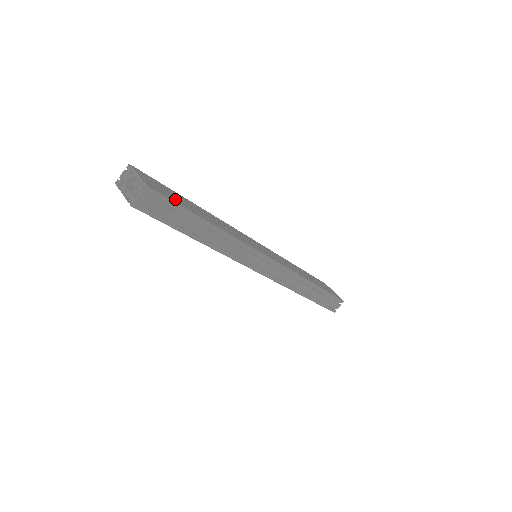
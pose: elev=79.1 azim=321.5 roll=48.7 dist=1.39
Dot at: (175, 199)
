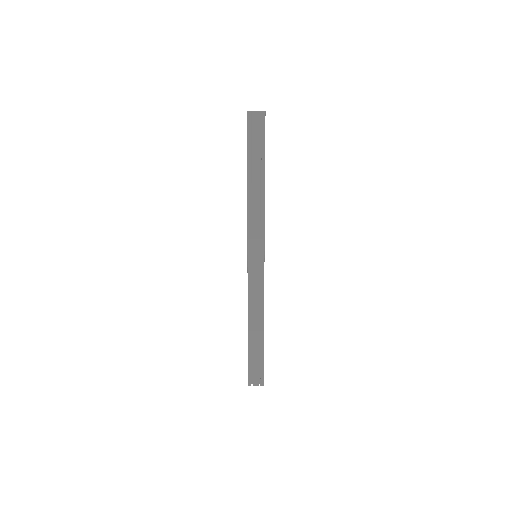
Dot at: occluded
